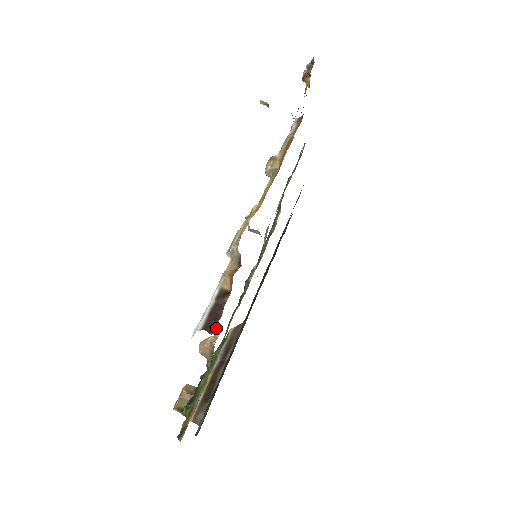
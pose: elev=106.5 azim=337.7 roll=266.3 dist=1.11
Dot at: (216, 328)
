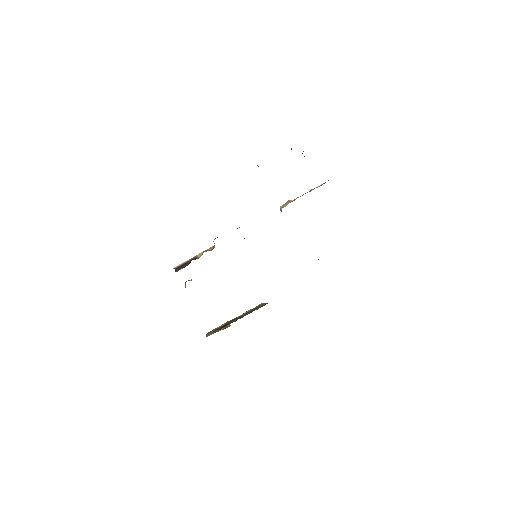
Dot at: (178, 270)
